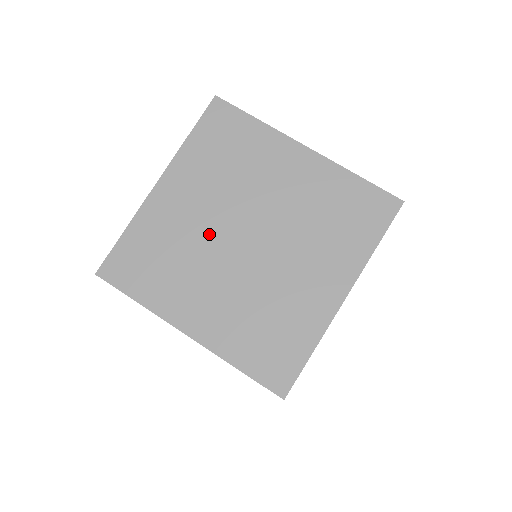
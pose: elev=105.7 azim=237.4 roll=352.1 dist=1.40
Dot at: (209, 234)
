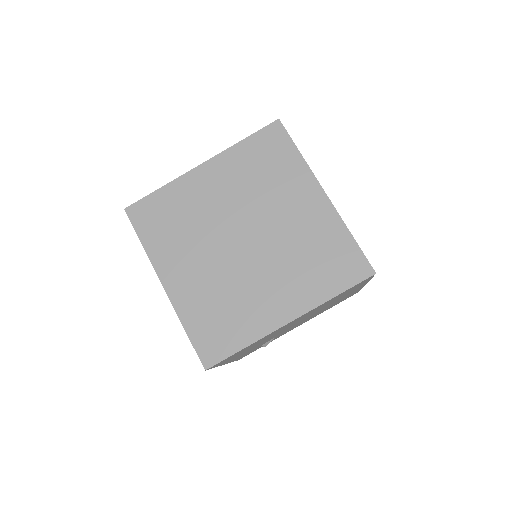
Dot at: (218, 222)
